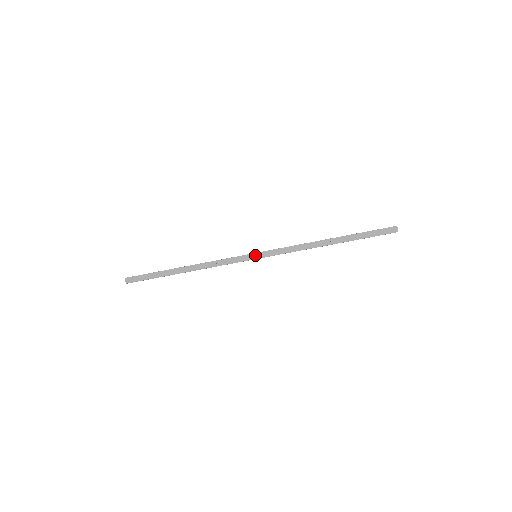
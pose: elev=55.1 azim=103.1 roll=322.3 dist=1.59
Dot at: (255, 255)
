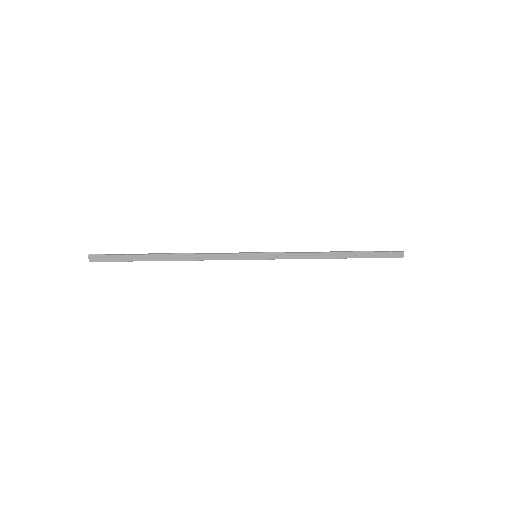
Dot at: (256, 255)
